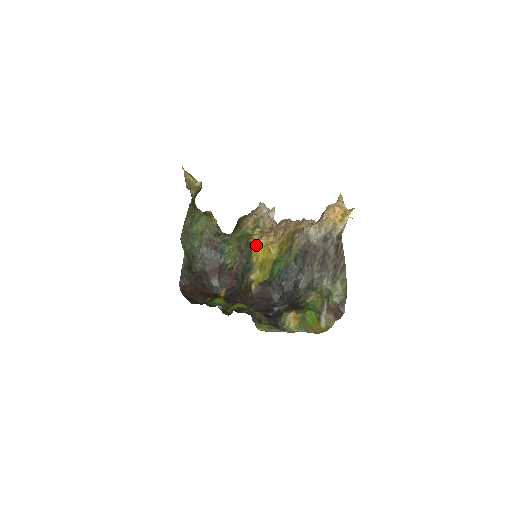
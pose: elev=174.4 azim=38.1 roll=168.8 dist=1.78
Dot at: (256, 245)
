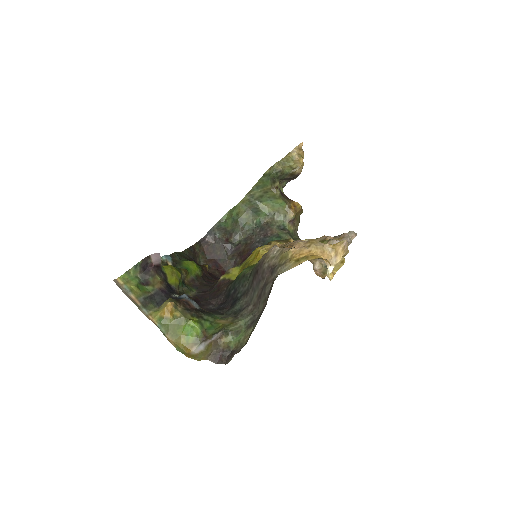
Dot at: (264, 246)
